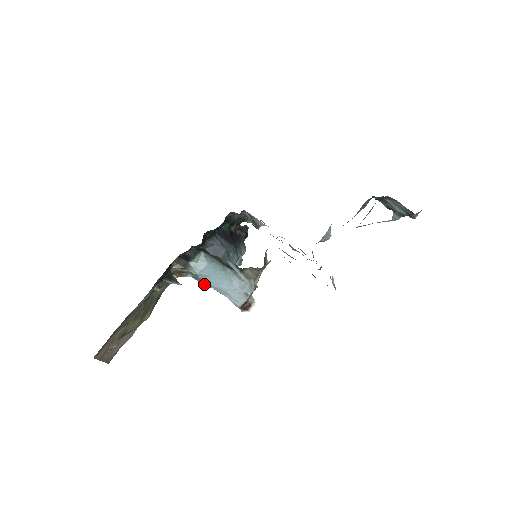
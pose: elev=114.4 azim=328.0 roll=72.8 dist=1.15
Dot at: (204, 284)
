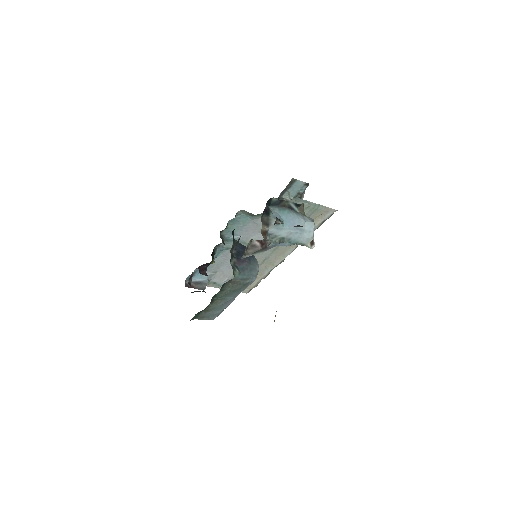
Dot at: (280, 239)
